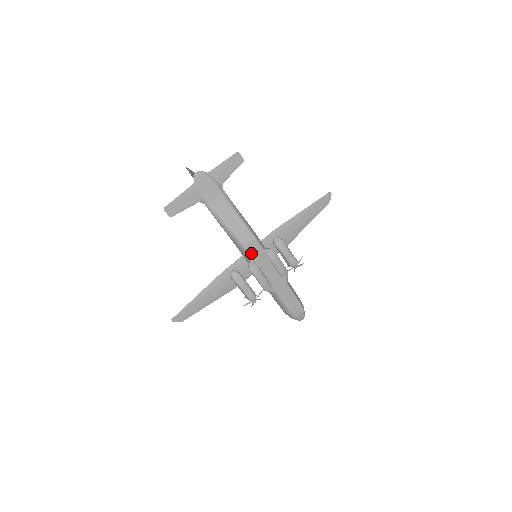
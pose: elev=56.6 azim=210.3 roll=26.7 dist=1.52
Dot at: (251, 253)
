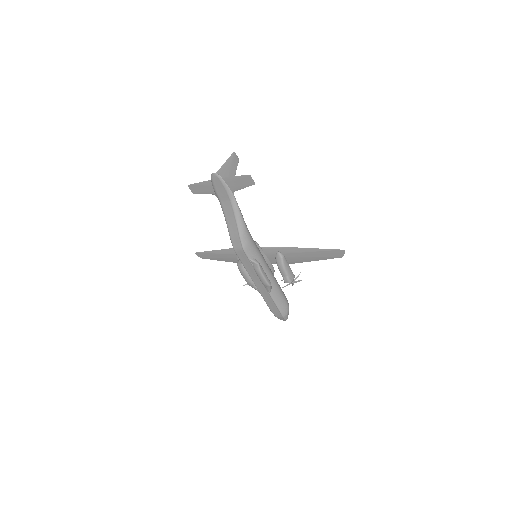
Dot at: (239, 256)
